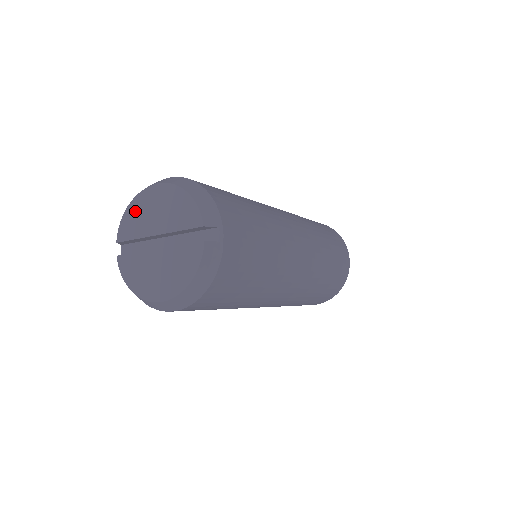
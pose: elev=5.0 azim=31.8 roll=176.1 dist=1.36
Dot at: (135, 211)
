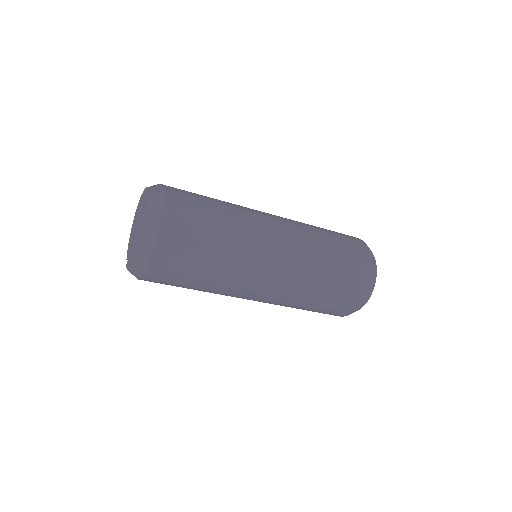
Dot at: (131, 232)
